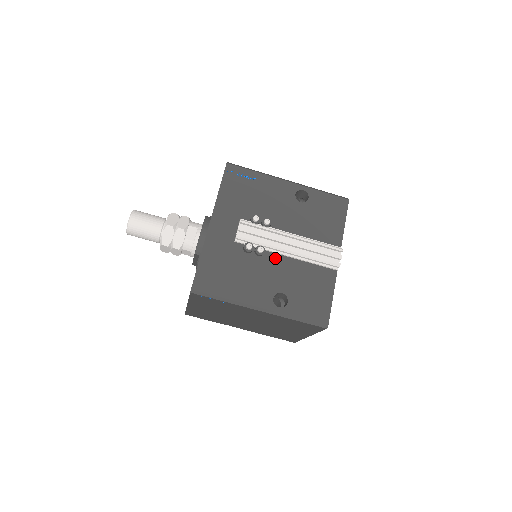
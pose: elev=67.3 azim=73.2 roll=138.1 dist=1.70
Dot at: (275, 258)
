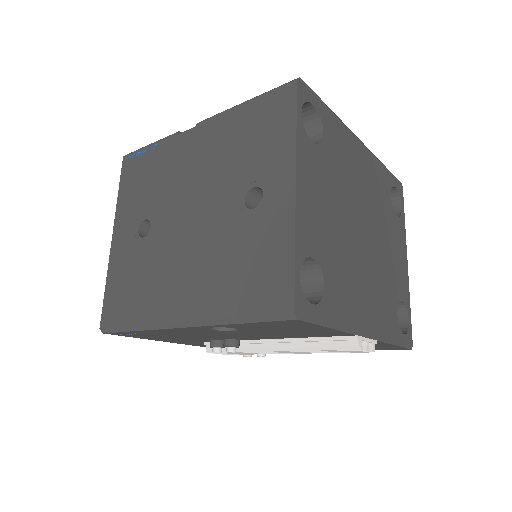
Dot at: occluded
